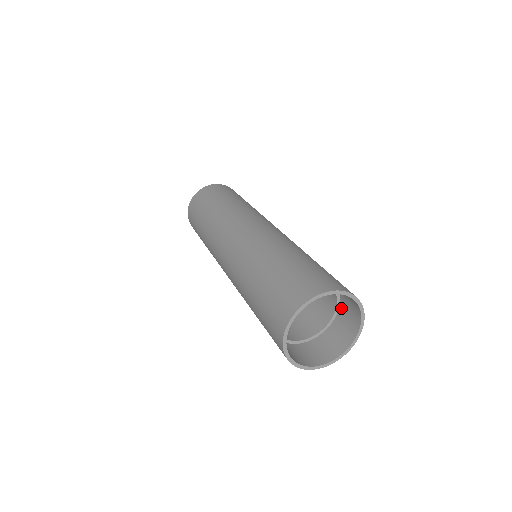
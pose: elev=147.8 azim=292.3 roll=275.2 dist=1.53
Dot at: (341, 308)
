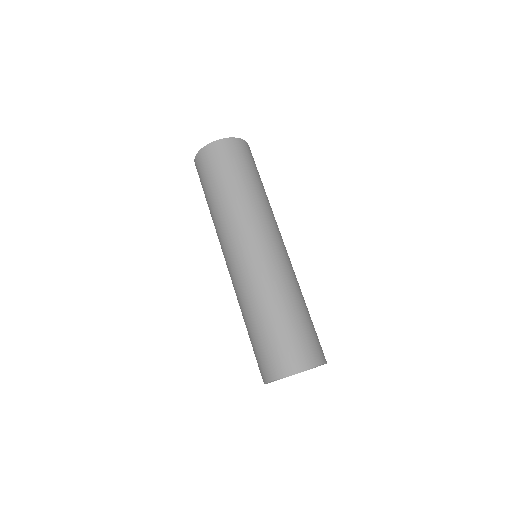
Dot at: occluded
